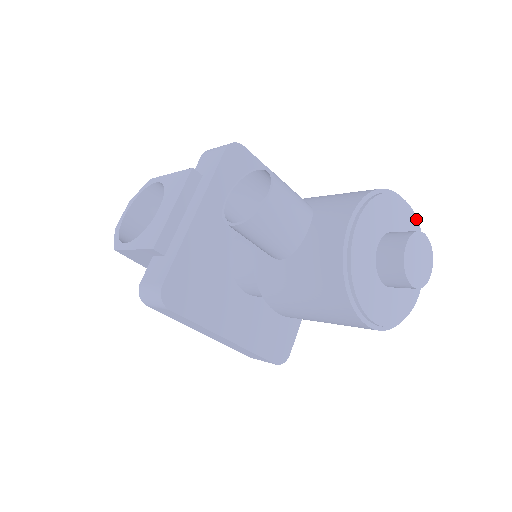
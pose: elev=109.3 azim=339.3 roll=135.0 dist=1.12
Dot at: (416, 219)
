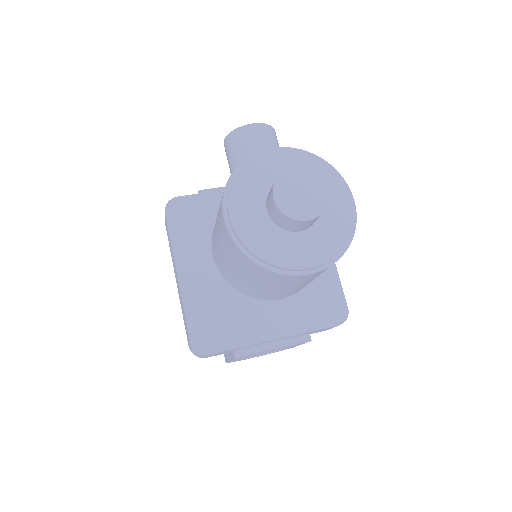
Dot at: (353, 218)
